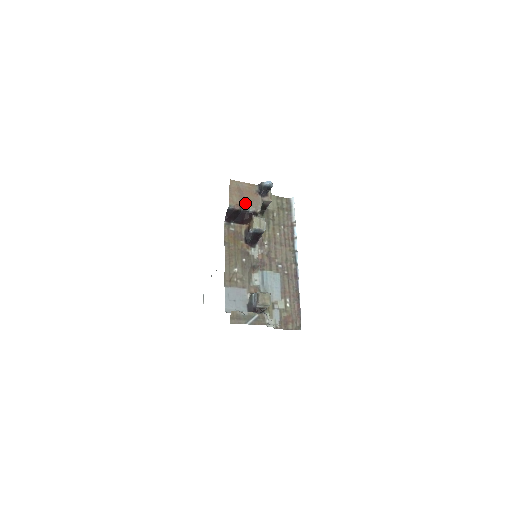
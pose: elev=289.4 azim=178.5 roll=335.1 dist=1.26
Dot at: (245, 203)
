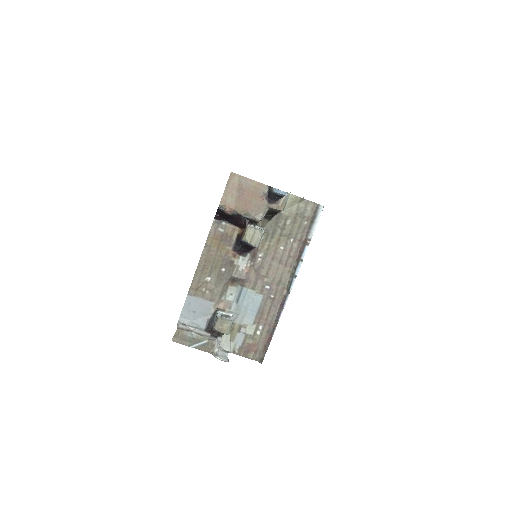
Dot at: (242, 207)
